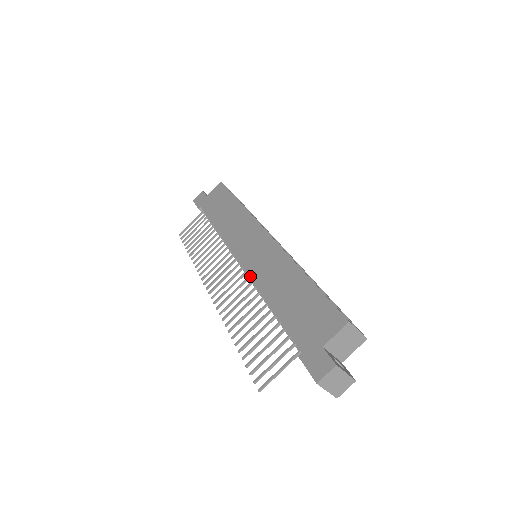
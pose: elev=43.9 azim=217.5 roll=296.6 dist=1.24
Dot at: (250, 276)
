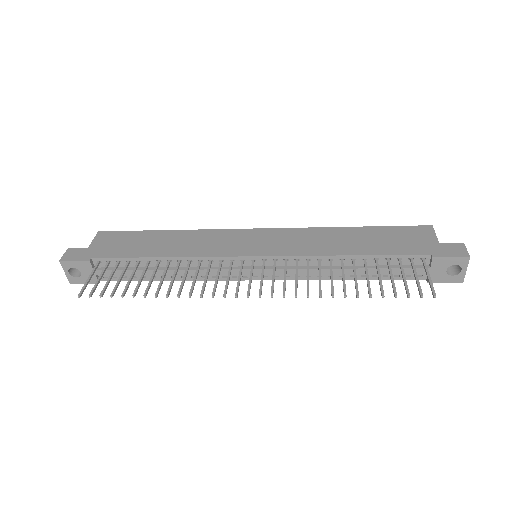
Dot at: (294, 254)
